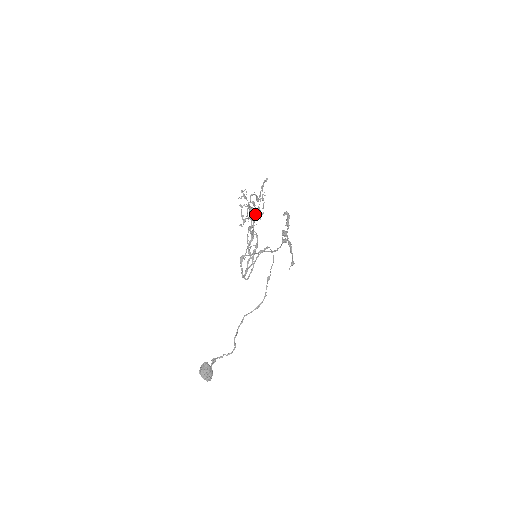
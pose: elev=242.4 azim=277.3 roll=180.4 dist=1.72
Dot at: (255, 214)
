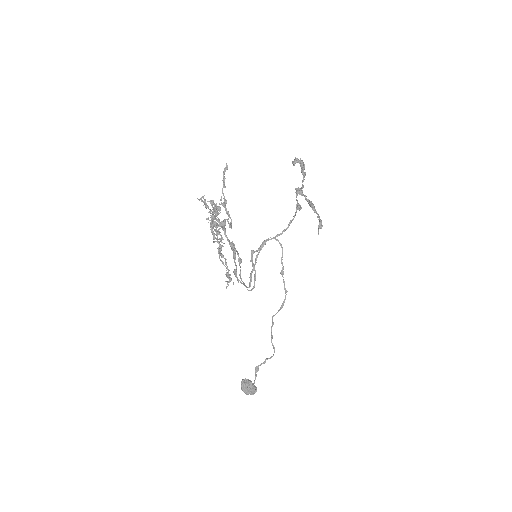
Dot at: occluded
